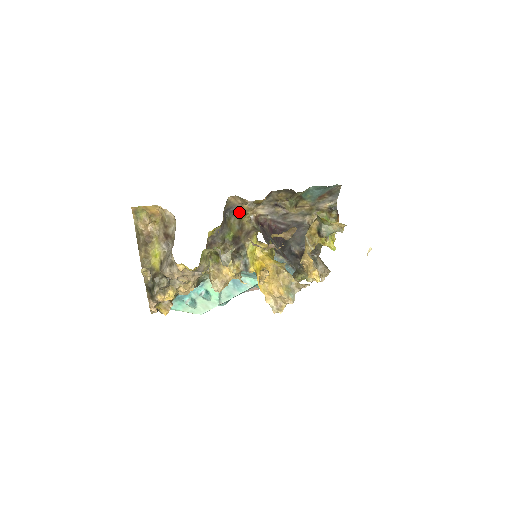
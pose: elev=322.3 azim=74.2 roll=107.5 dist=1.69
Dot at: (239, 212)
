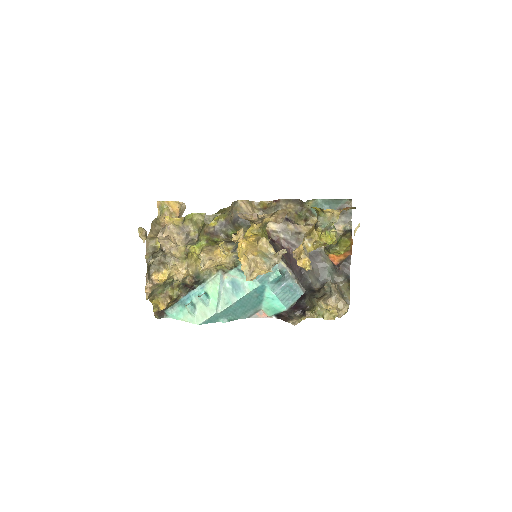
Dot at: occluded
